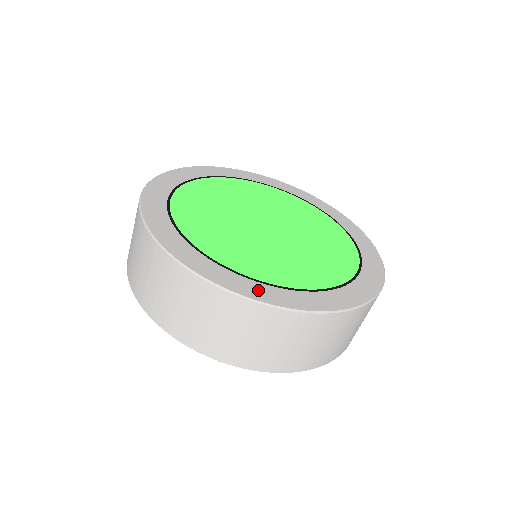
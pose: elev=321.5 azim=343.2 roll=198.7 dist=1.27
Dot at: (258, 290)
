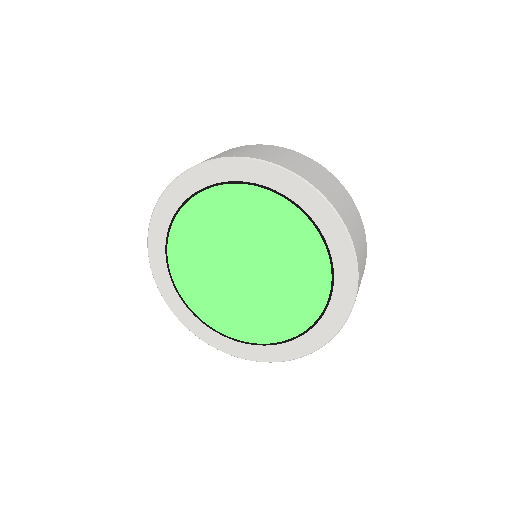
Dot at: (276, 353)
